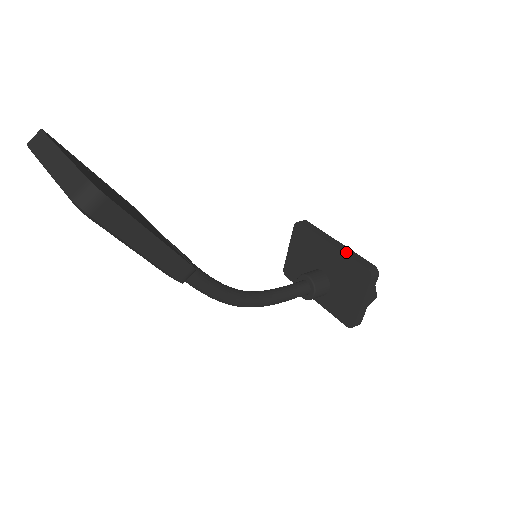
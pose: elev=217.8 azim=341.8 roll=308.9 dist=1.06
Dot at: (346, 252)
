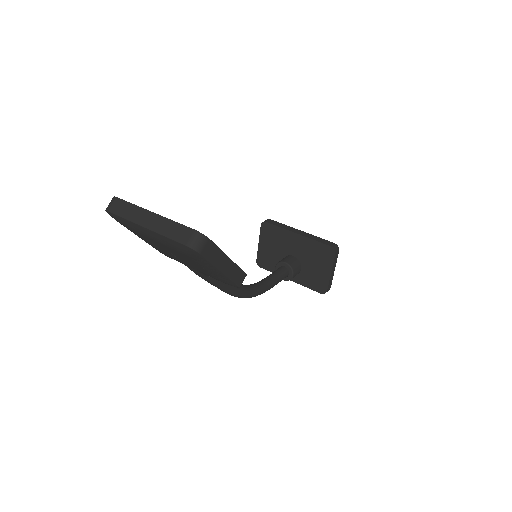
Dot at: (311, 238)
